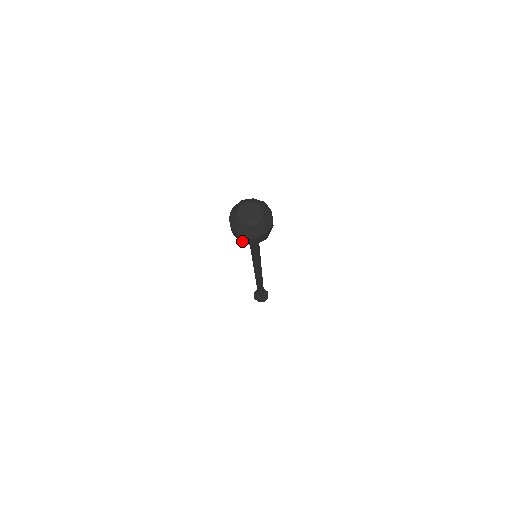
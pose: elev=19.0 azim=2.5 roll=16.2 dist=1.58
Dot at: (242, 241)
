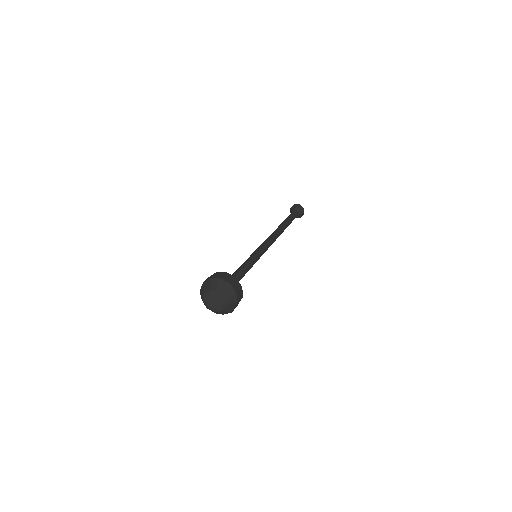
Dot at: occluded
